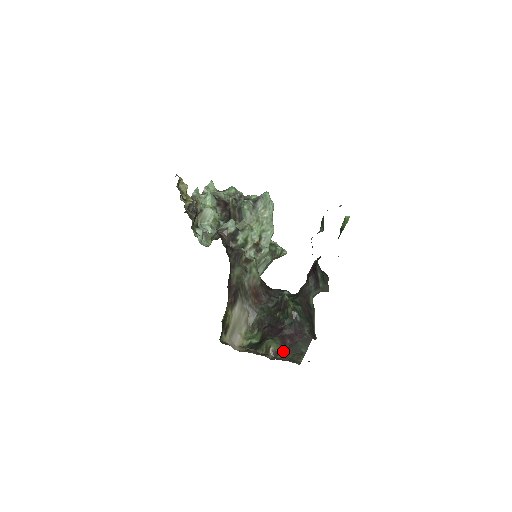
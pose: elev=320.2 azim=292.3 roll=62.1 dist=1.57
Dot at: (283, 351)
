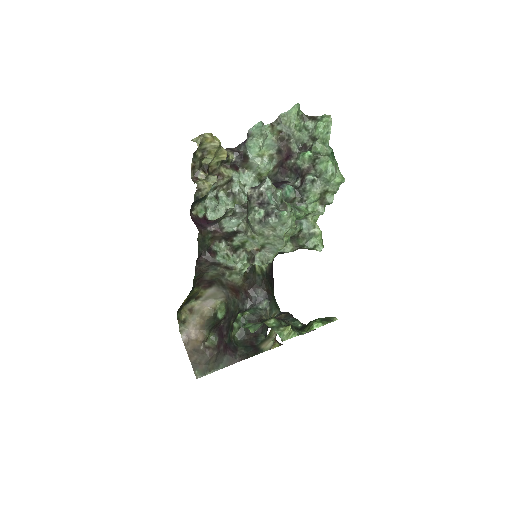
Dot at: (215, 350)
